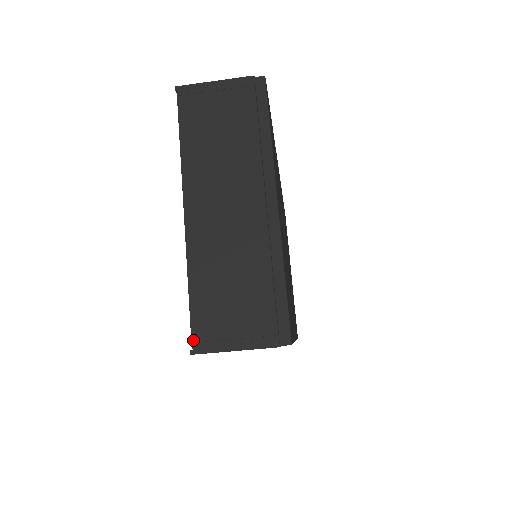
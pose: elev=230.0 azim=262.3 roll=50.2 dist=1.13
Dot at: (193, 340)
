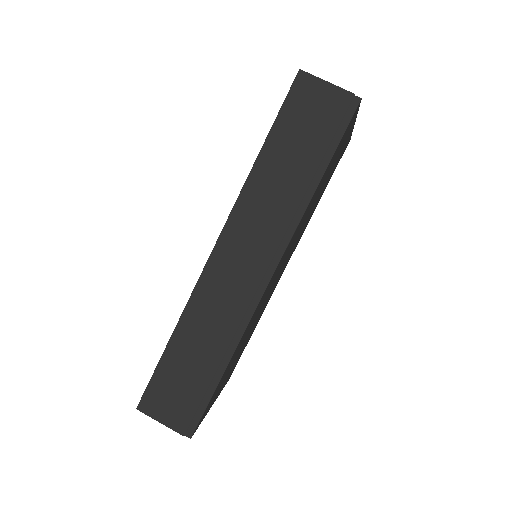
Dot at: occluded
